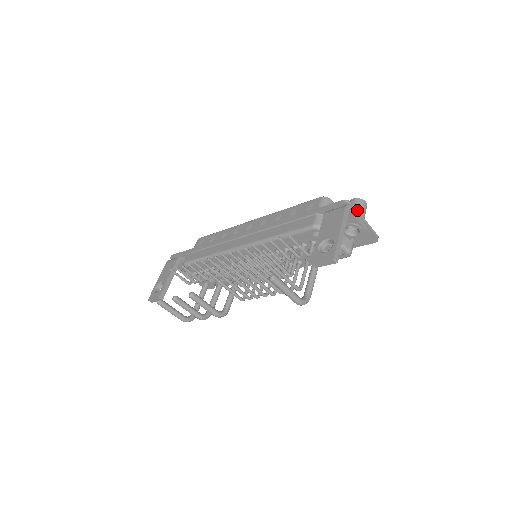
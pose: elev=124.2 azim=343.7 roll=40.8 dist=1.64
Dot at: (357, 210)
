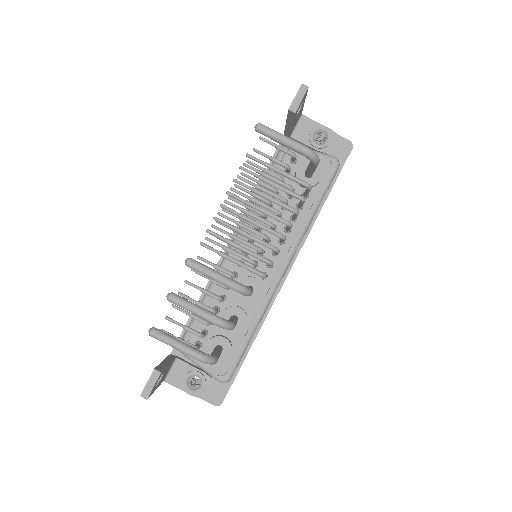
Dot at: occluded
